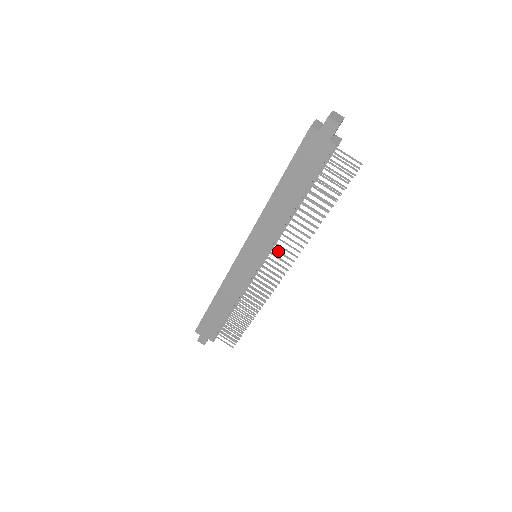
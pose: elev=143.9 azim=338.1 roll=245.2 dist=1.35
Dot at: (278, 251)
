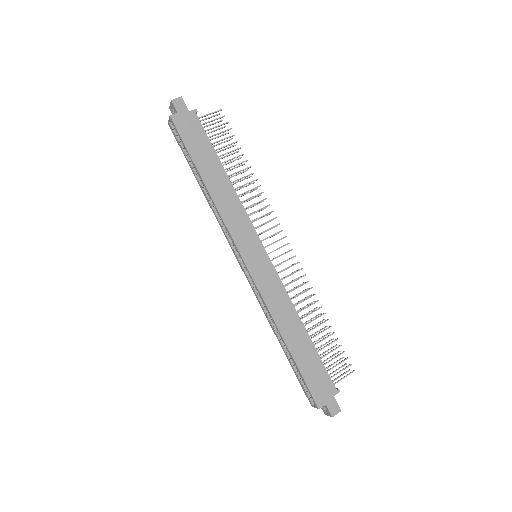
Dot at: (260, 225)
